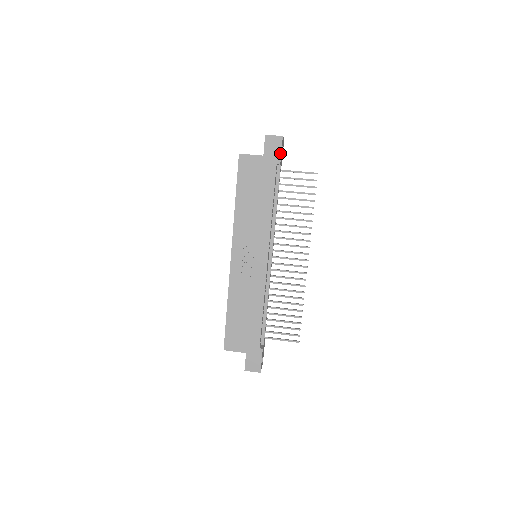
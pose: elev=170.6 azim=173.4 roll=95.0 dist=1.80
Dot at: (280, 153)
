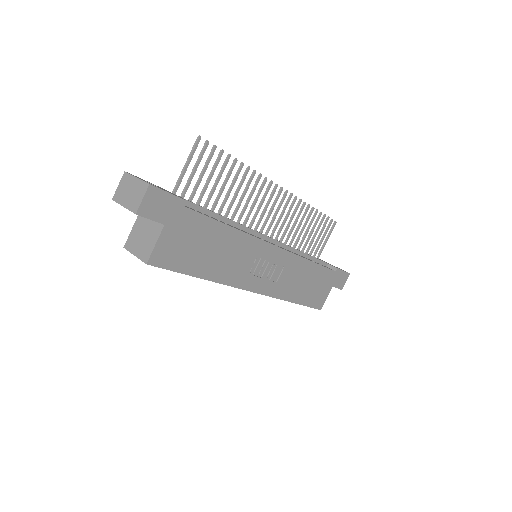
Dot at: (172, 196)
